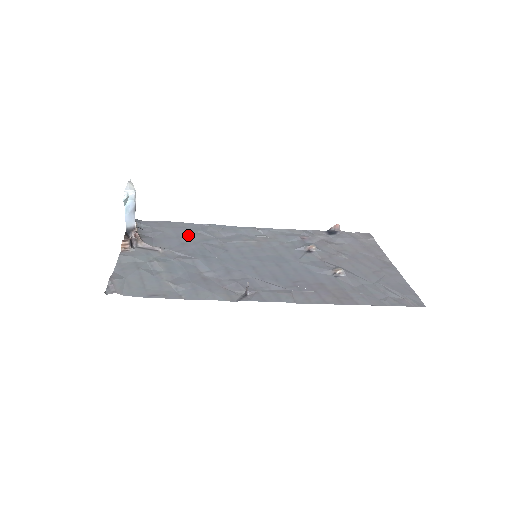
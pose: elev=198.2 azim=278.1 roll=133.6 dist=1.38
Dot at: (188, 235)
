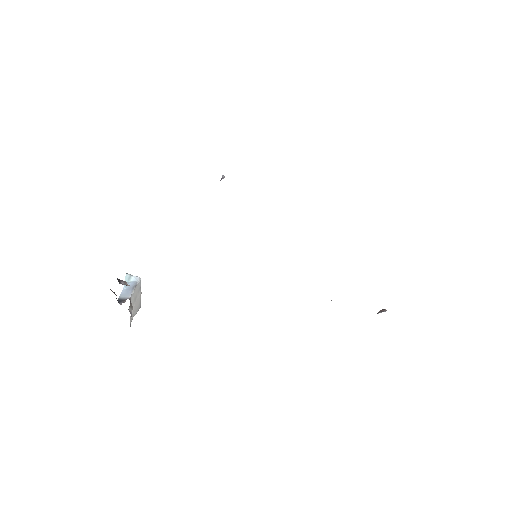
Dot at: occluded
